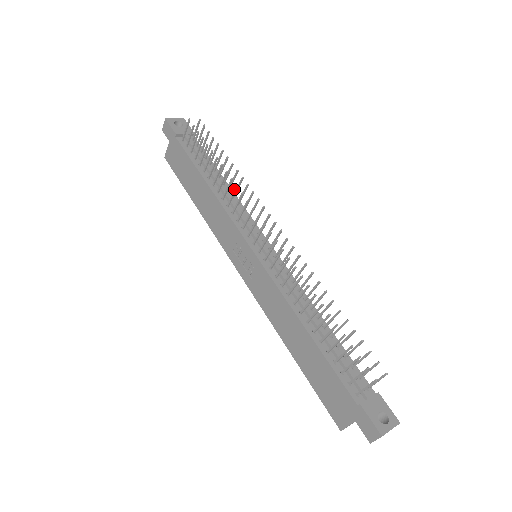
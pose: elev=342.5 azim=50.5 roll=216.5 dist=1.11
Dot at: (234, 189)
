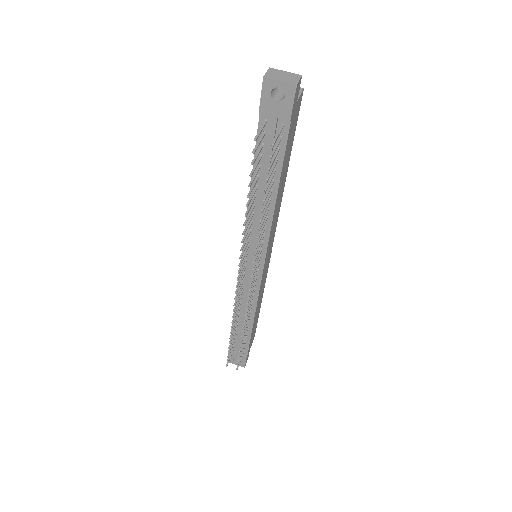
Dot at: (243, 237)
